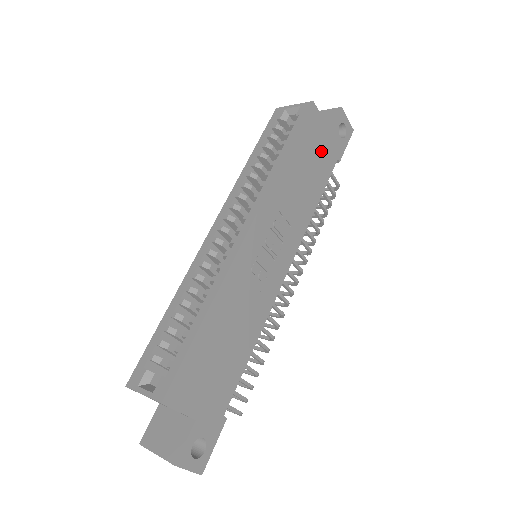
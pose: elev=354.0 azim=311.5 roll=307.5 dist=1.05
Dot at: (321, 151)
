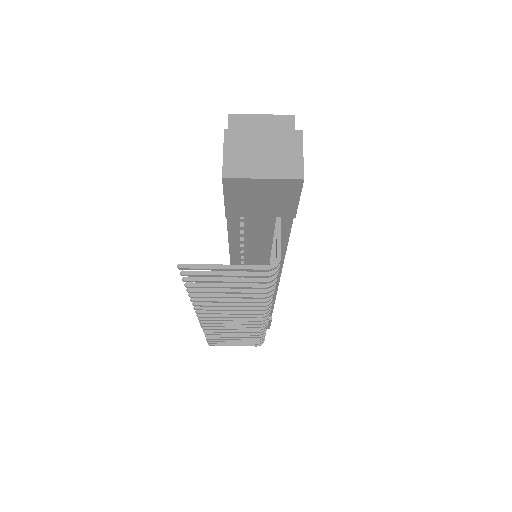
Dot at: occluded
